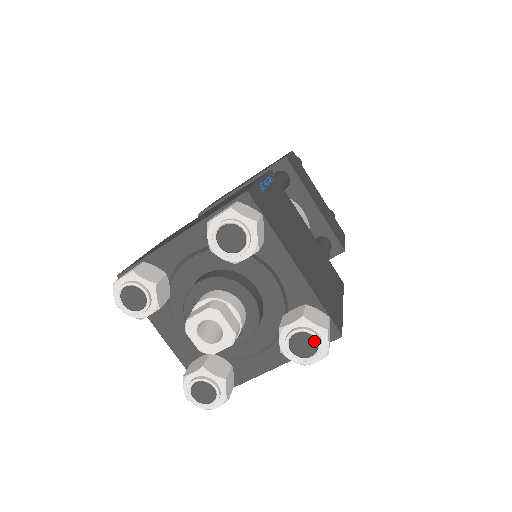
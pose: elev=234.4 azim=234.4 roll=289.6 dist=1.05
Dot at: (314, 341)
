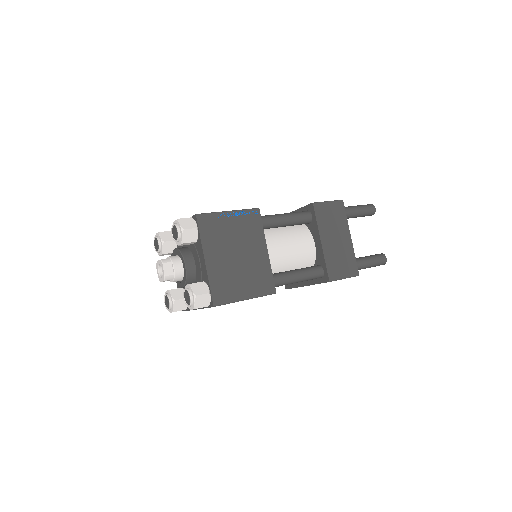
Dot at: (189, 297)
